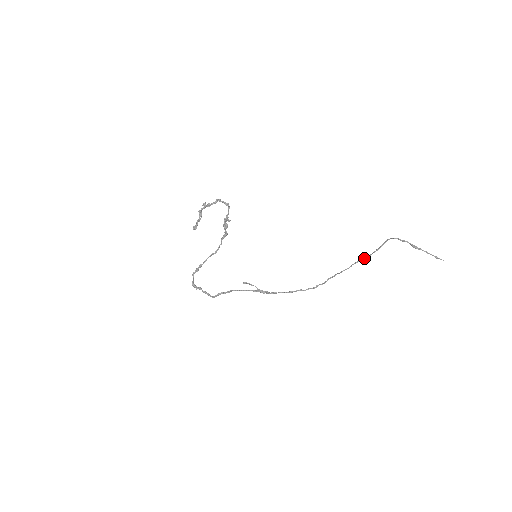
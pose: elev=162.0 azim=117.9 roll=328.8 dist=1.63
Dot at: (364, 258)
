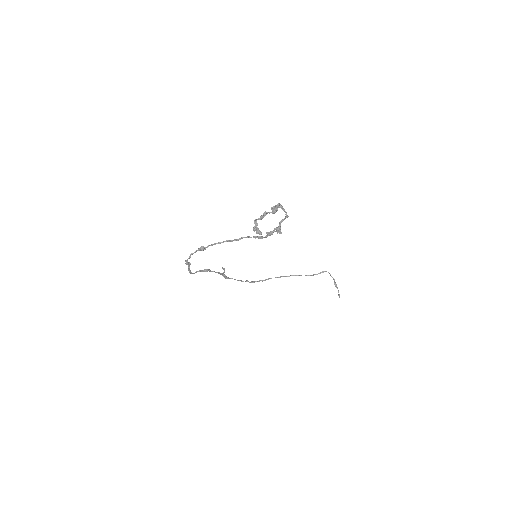
Dot at: occluded
